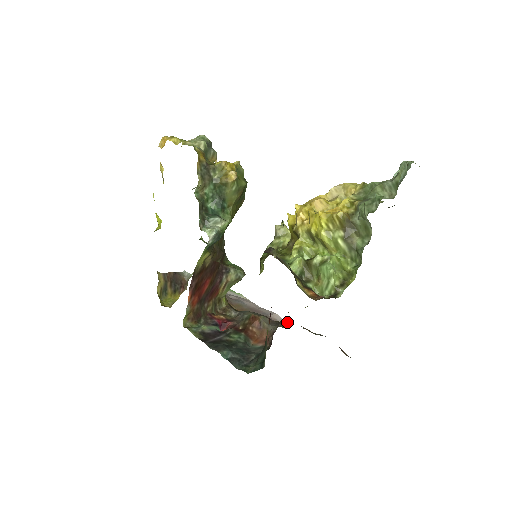
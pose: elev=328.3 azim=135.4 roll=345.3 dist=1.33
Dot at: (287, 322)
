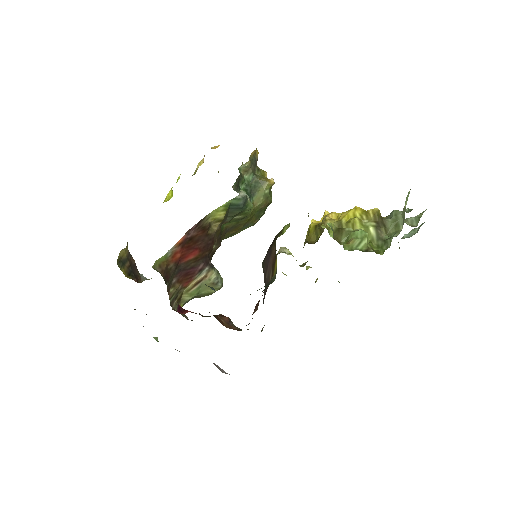
Dot at: occluded
